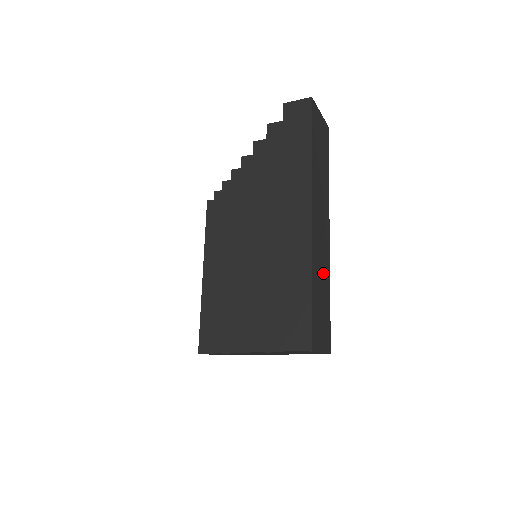
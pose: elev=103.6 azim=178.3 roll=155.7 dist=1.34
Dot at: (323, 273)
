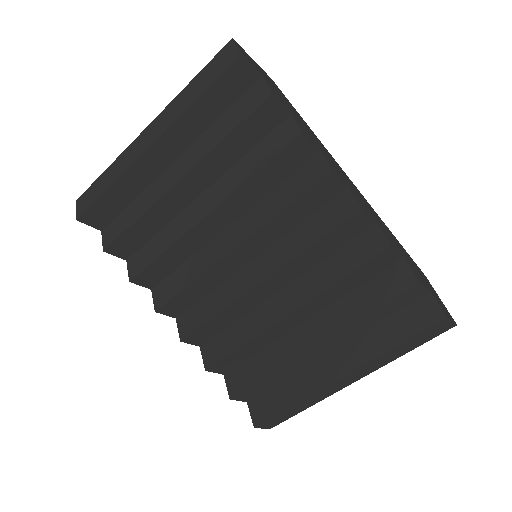
Dot at: occluded
